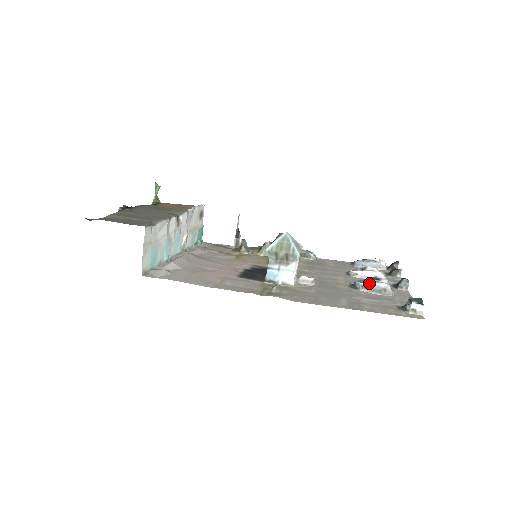
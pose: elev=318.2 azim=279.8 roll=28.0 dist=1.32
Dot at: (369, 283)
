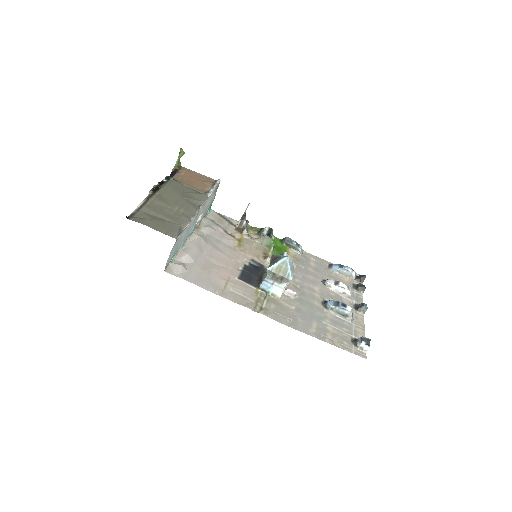
Dot at: (337, 308)
